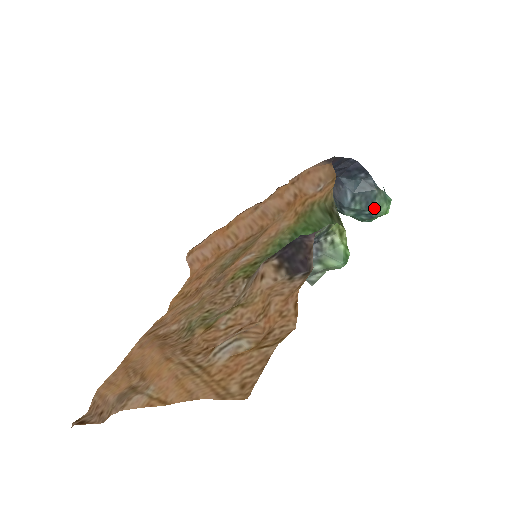
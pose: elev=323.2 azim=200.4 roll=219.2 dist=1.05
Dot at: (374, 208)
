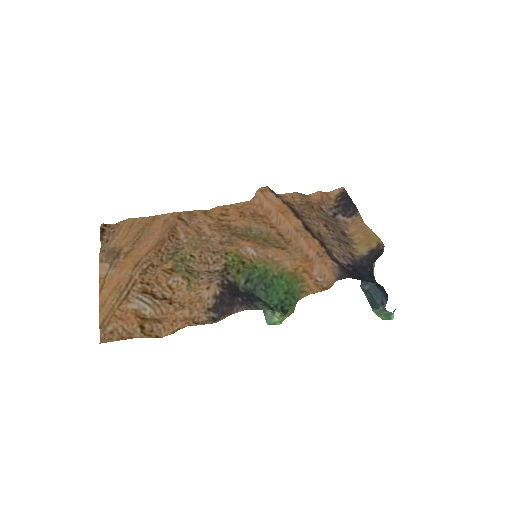
Dot at: (373, 309)
